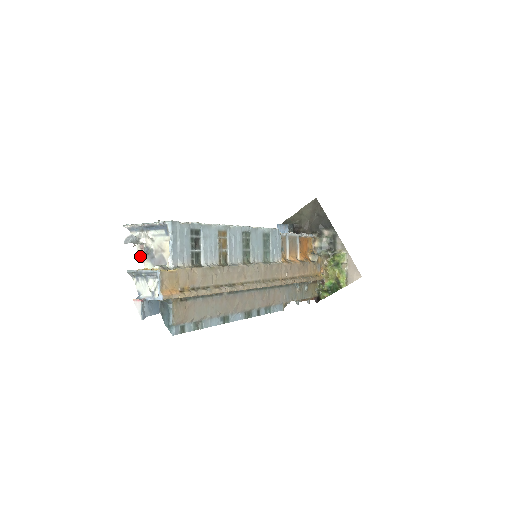
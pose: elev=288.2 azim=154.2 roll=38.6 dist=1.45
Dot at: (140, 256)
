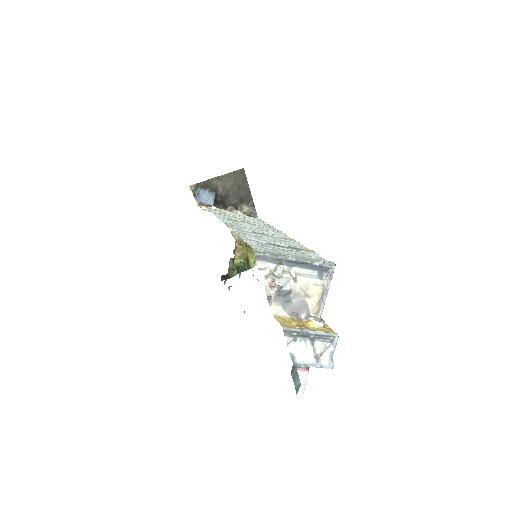
Dot at: occluded
